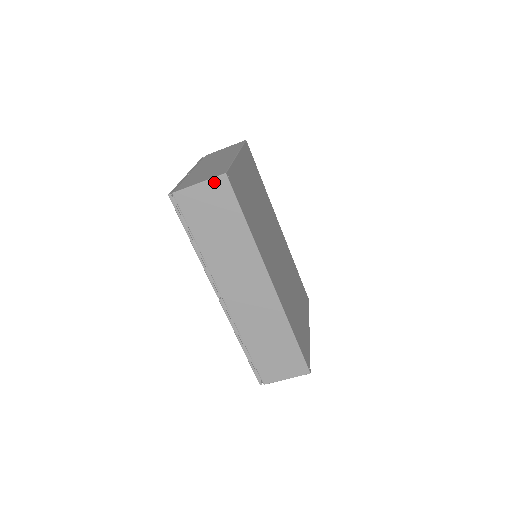
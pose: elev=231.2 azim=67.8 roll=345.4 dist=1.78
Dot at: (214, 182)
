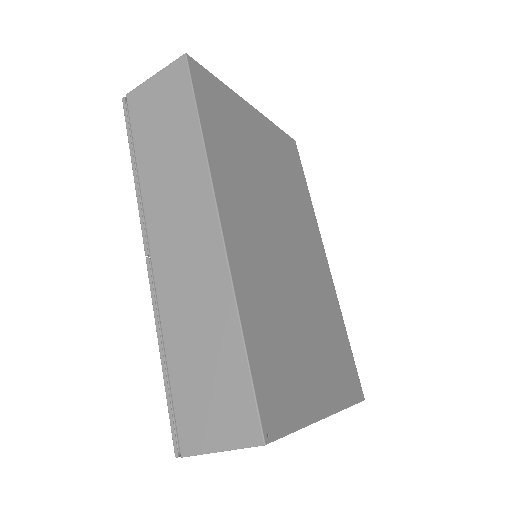
Dot at: (171, 68)
